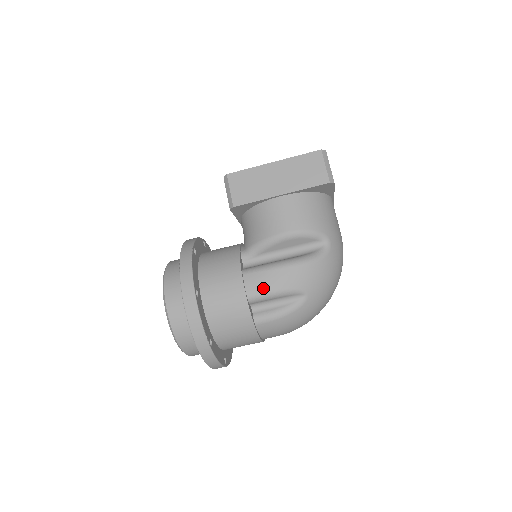
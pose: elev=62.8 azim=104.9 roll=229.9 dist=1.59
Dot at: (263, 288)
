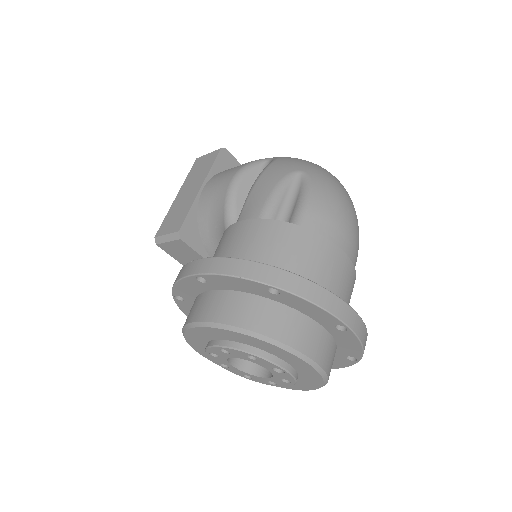
Dot at: (260, 203)
